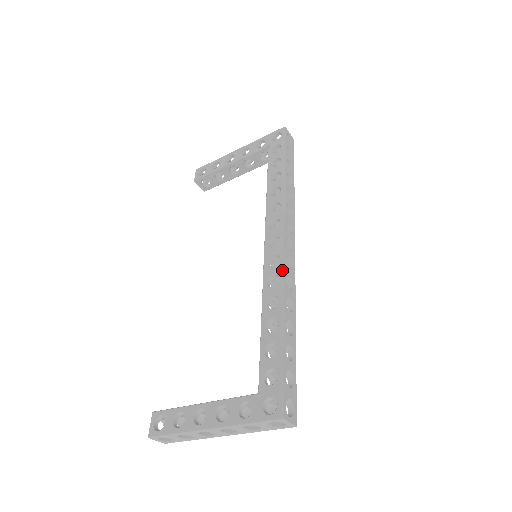
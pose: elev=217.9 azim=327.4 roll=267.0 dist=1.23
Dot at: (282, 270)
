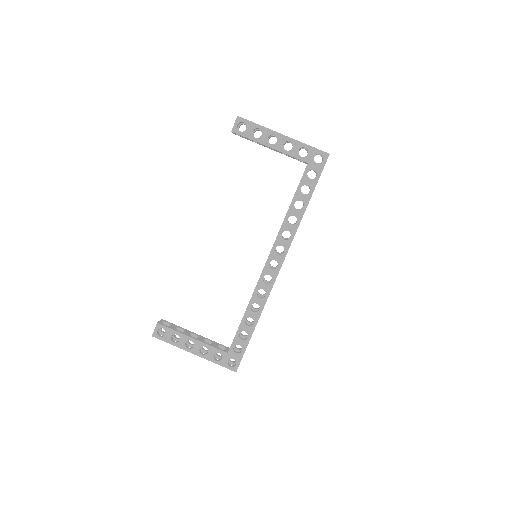
Dot at: (270, 291)
